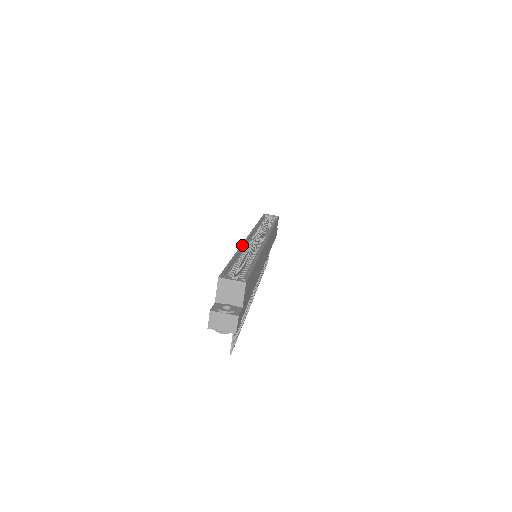
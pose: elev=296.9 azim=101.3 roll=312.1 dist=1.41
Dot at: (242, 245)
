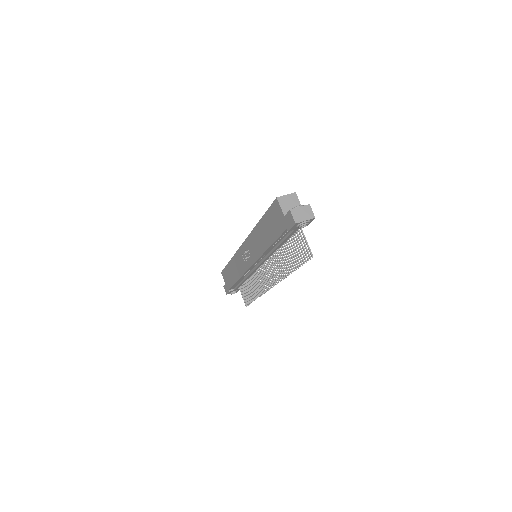
Dot at: (251, 232)
